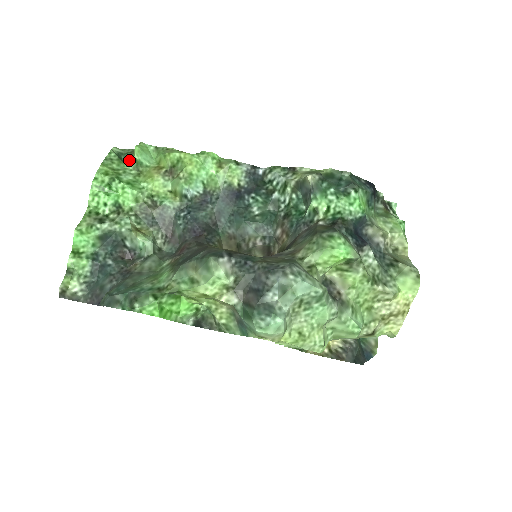
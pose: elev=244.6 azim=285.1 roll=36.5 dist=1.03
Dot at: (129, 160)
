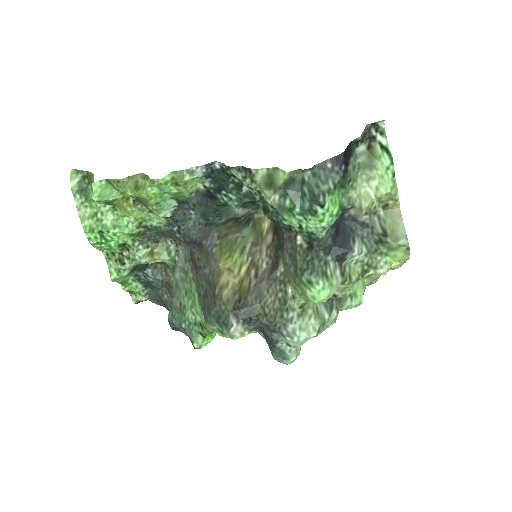
Dot at: occluded
